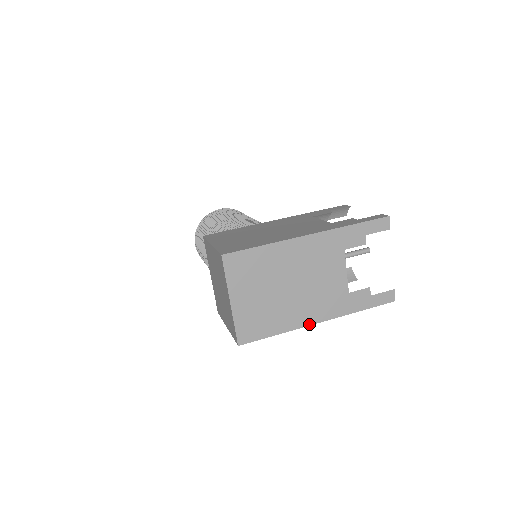
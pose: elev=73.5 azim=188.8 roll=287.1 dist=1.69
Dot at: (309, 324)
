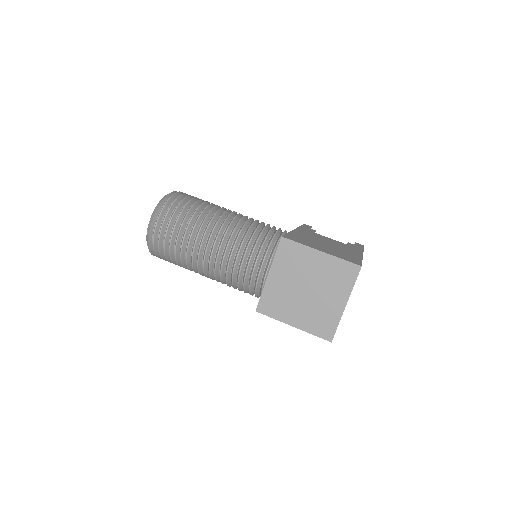
Dot at: occluded
